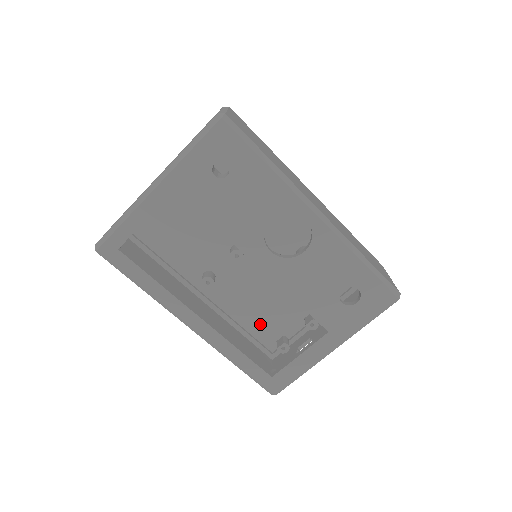
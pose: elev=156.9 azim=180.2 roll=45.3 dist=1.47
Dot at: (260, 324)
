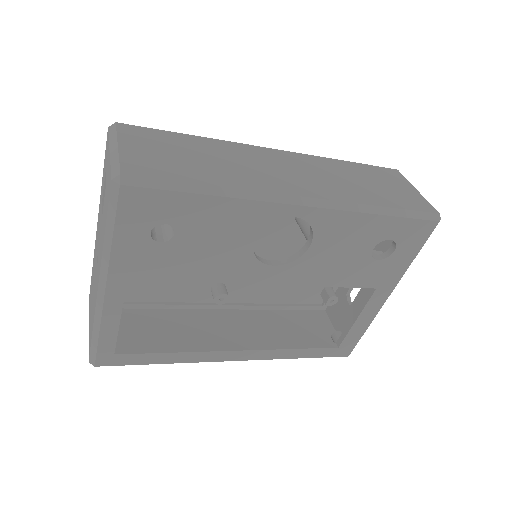
Dot at: (295, 292)
